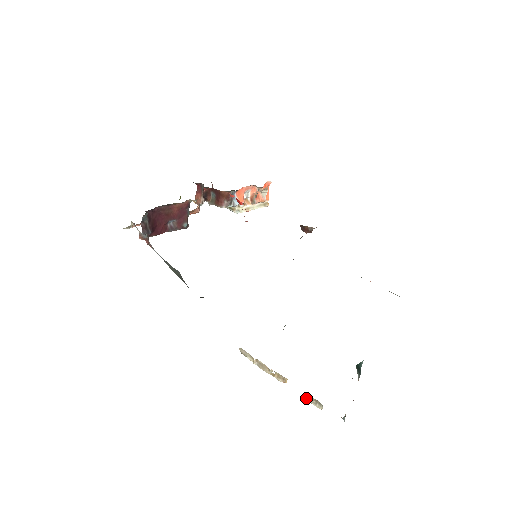
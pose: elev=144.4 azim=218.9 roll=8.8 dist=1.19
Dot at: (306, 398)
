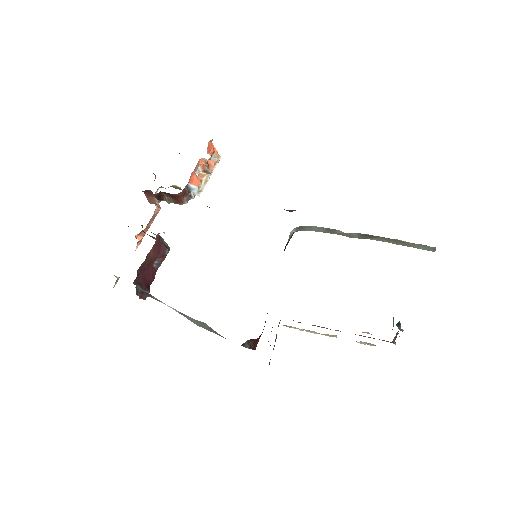
Dot at: occluded
